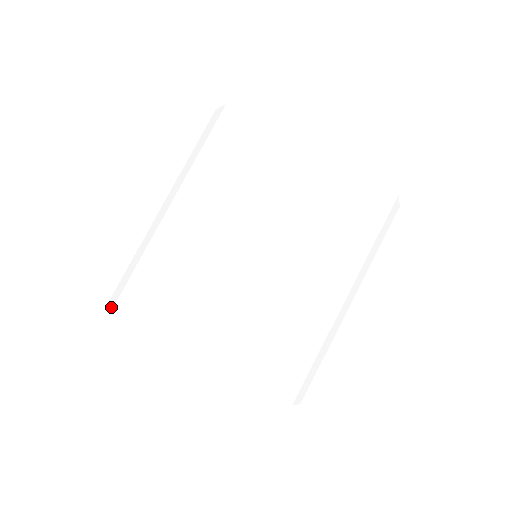
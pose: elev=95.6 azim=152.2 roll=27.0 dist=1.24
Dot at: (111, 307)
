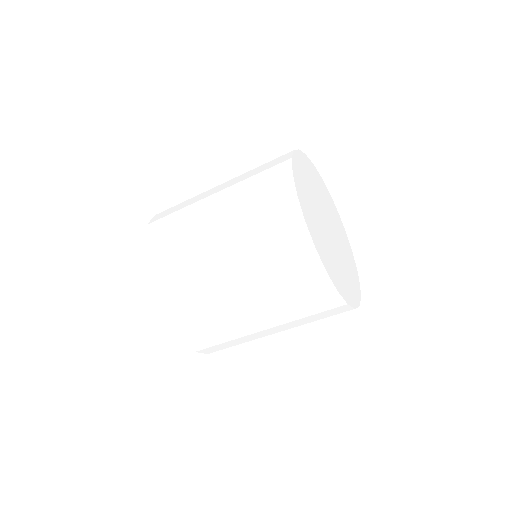
Dot at: (143, 236)
